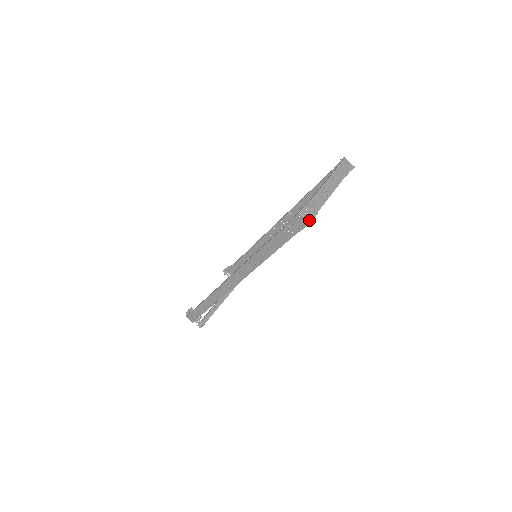
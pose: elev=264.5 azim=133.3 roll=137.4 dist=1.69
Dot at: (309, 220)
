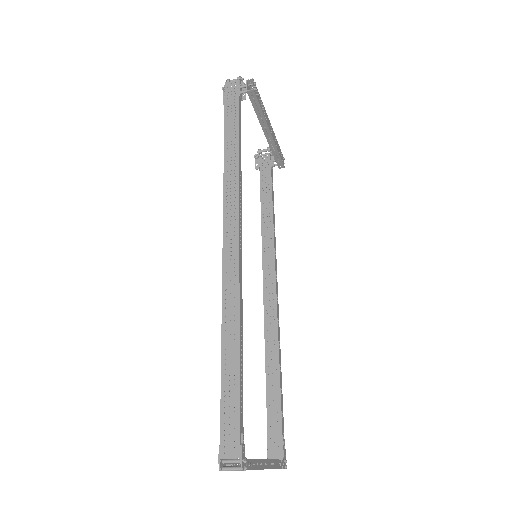
Dot at: occluded
